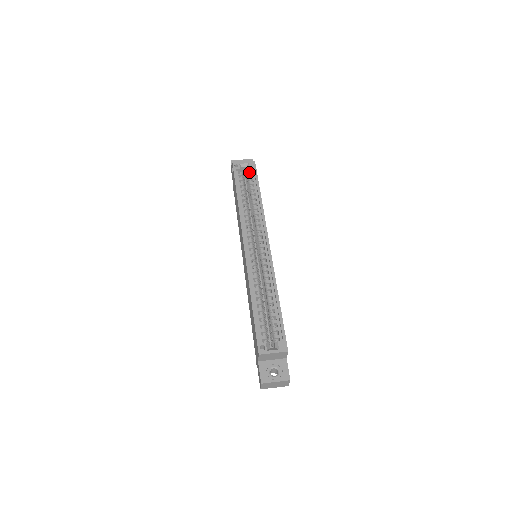
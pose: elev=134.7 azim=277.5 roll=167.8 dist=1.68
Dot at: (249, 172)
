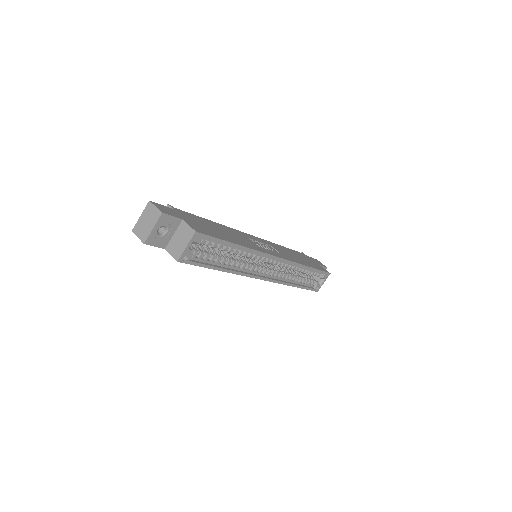
Dot at: occluded
